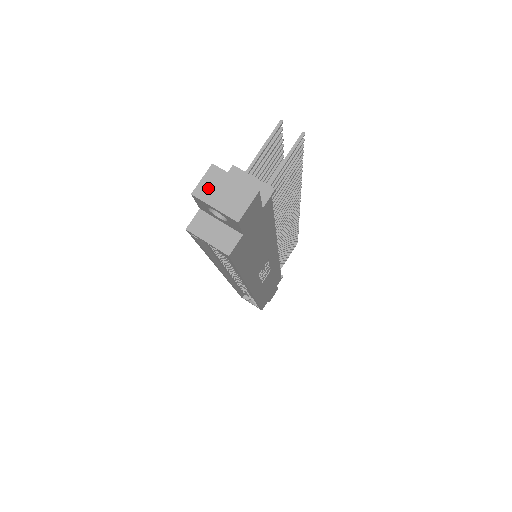
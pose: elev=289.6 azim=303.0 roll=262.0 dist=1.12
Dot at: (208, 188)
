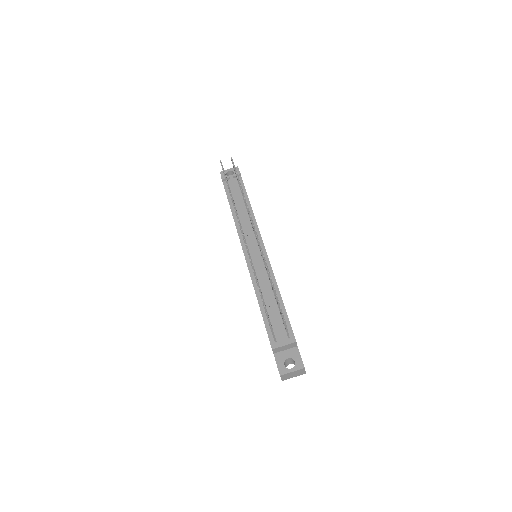
Dot at: (286, 378)
